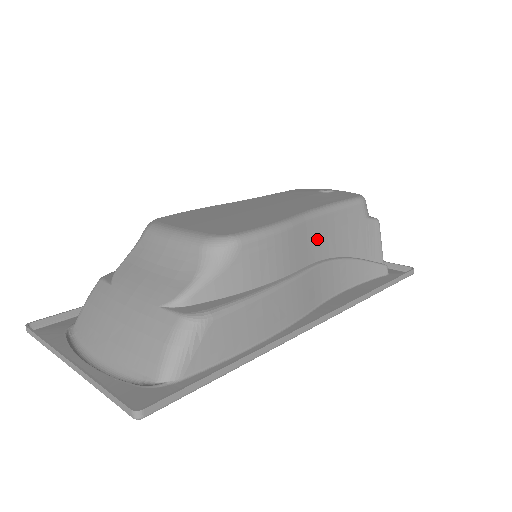
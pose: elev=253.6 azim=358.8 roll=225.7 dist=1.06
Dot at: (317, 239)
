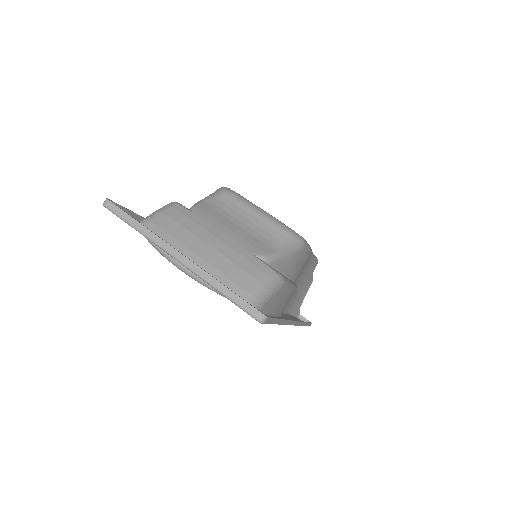
Dot at: (303, 269)
